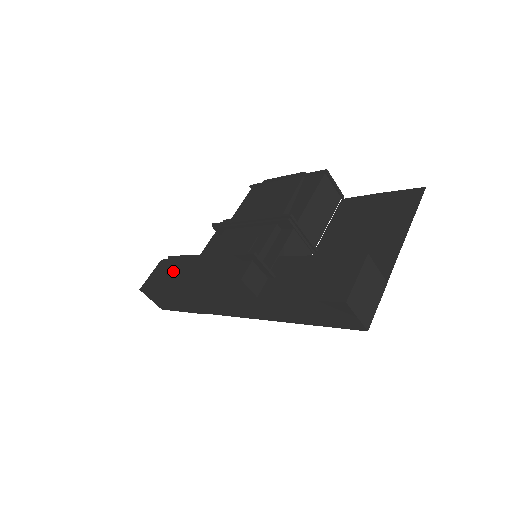
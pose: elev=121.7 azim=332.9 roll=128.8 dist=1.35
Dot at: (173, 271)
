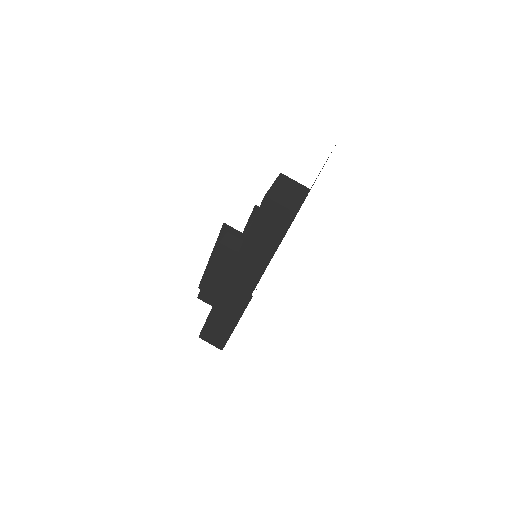
Dot at: occluded
